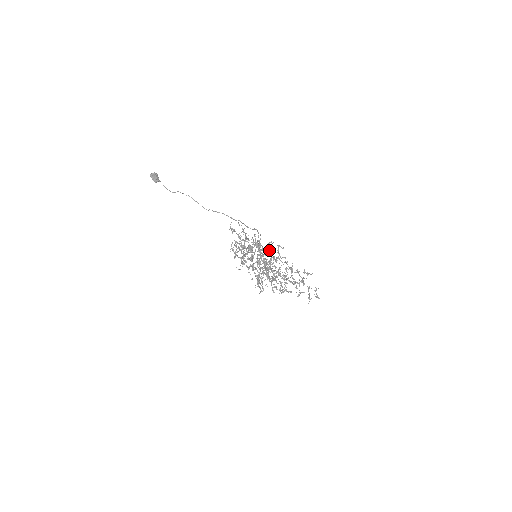
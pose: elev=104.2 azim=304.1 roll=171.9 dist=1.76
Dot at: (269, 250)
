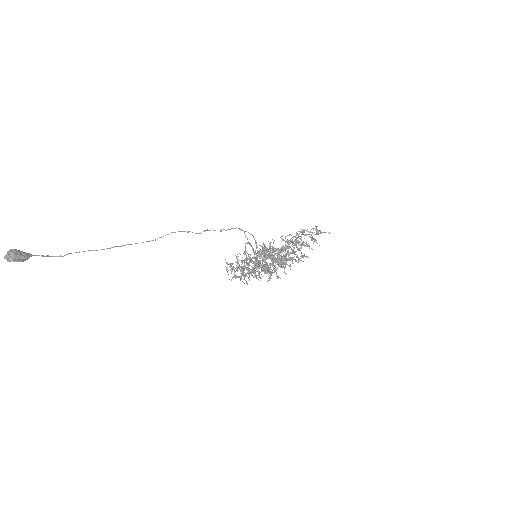
Dot at: occluded
